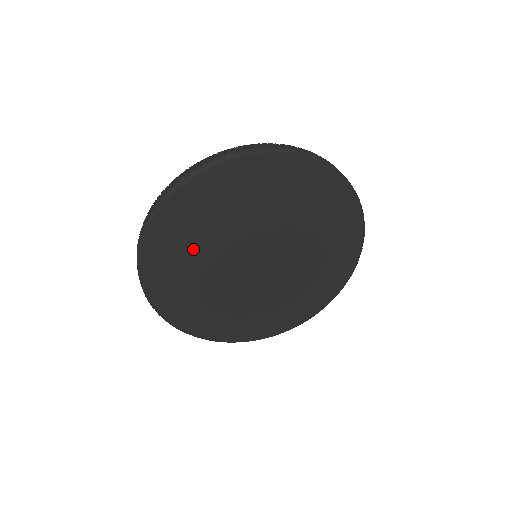
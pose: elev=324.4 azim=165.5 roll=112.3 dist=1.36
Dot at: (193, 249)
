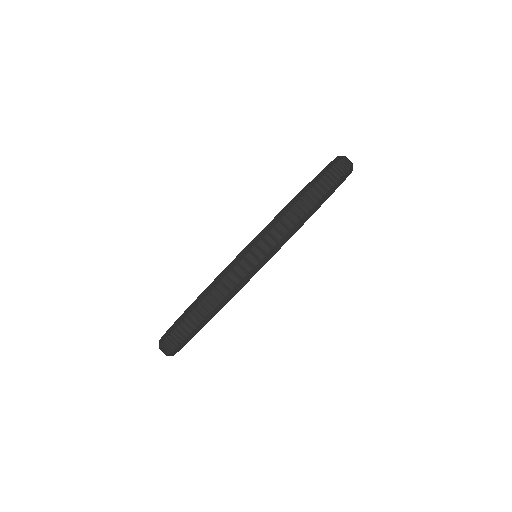
Dot at: occluded
